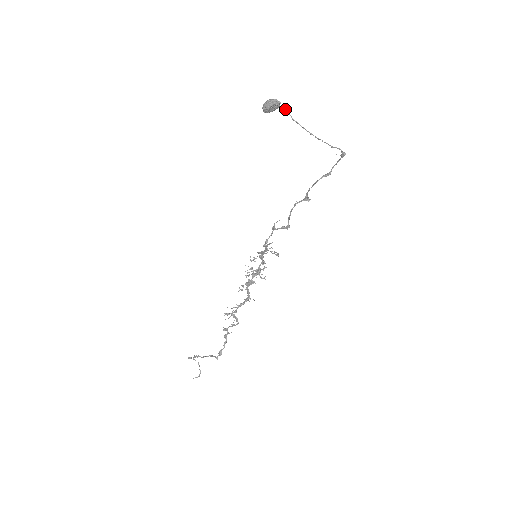
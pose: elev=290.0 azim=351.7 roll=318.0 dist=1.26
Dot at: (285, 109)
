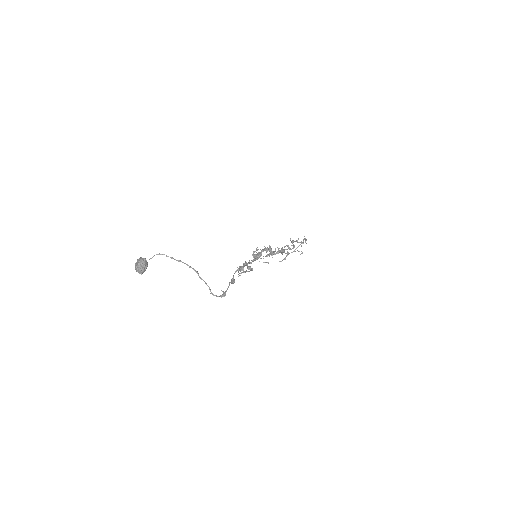
Dot at: (152, 257)
